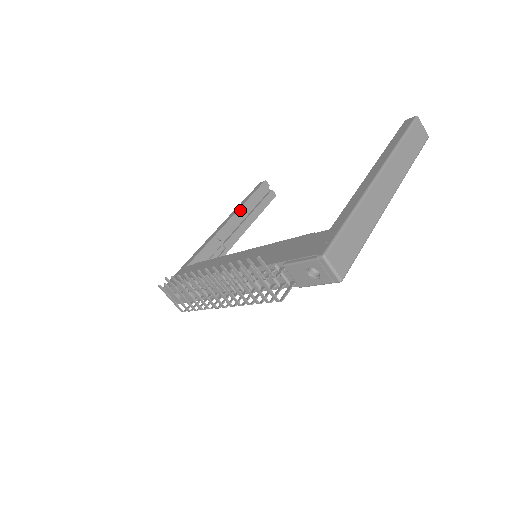
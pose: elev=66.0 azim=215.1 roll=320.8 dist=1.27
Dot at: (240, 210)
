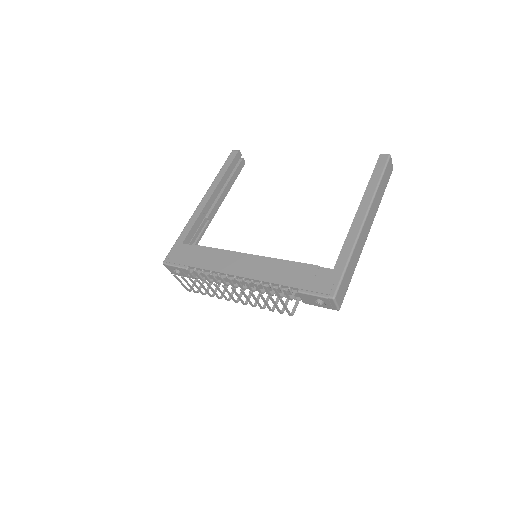
Dot at: (220, 183)
